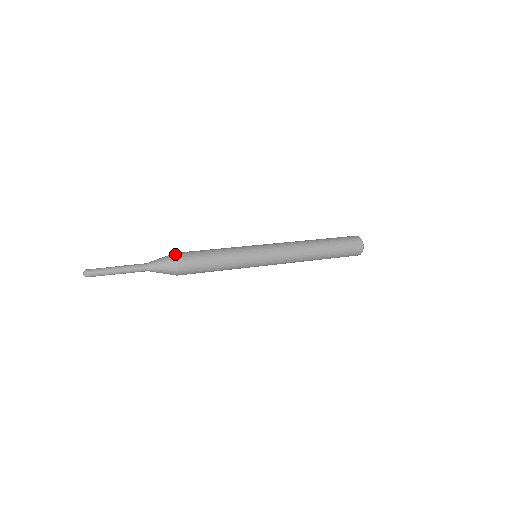
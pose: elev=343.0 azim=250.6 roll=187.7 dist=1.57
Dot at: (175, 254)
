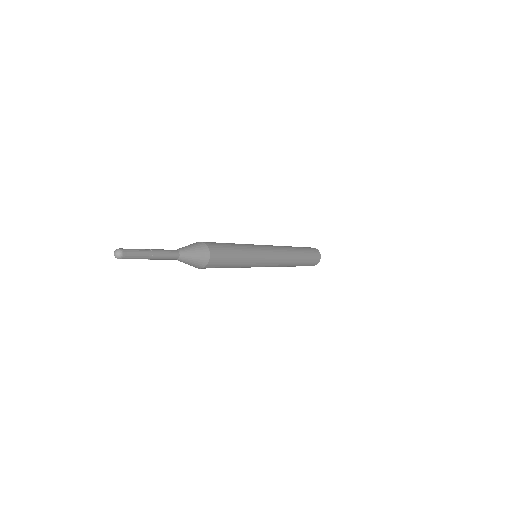
Dot at: occluded
